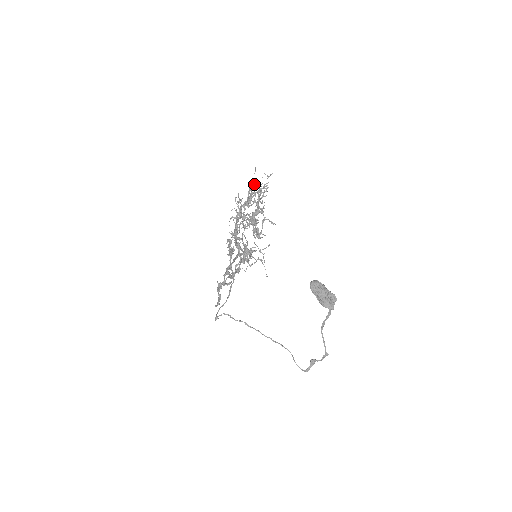
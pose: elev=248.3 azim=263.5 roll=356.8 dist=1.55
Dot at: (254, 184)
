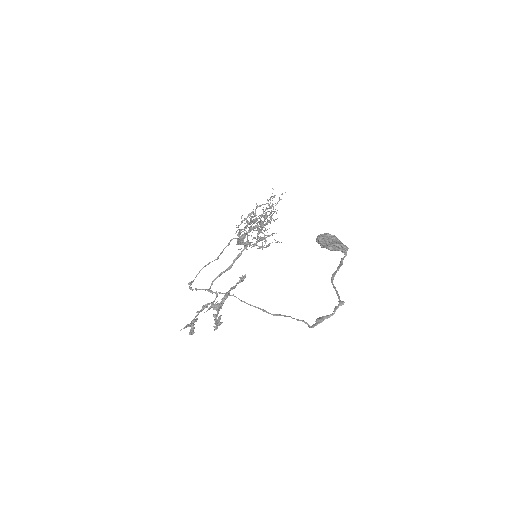
Dot at: occluded
